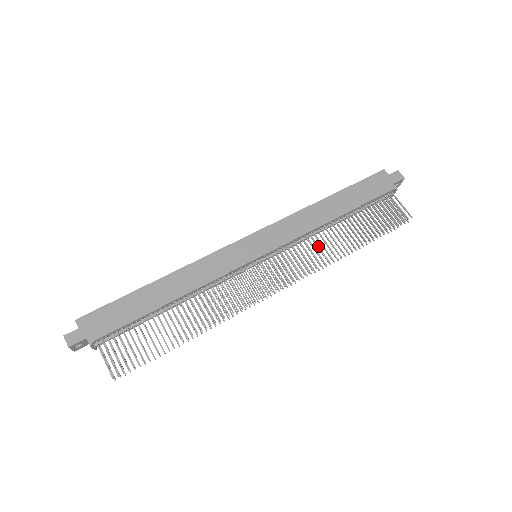
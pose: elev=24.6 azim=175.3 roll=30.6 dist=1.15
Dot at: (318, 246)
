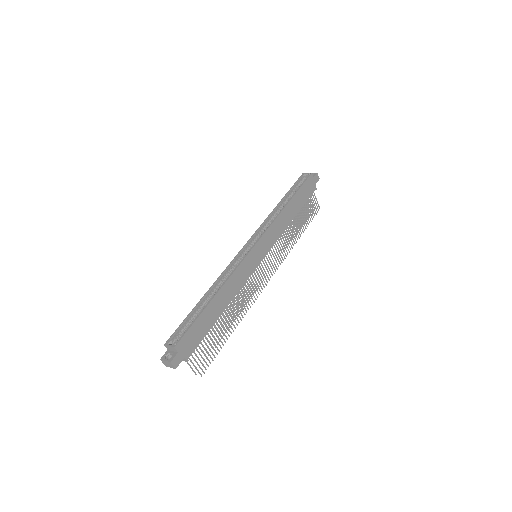
Dot at: occluded
